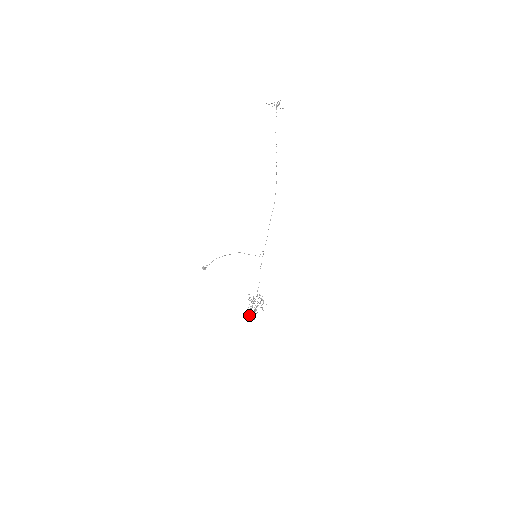
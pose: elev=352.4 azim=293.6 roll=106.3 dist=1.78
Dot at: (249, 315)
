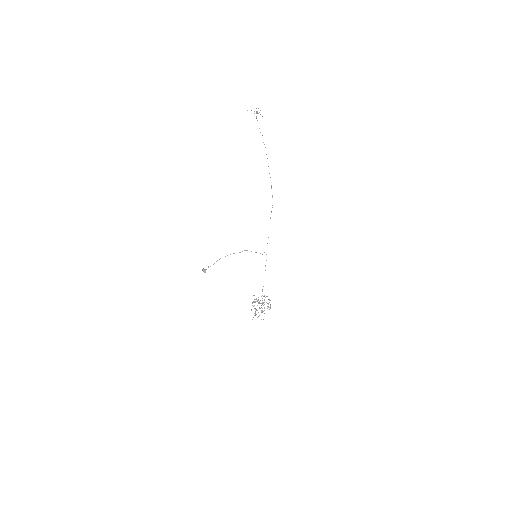
Dot at: occluded
